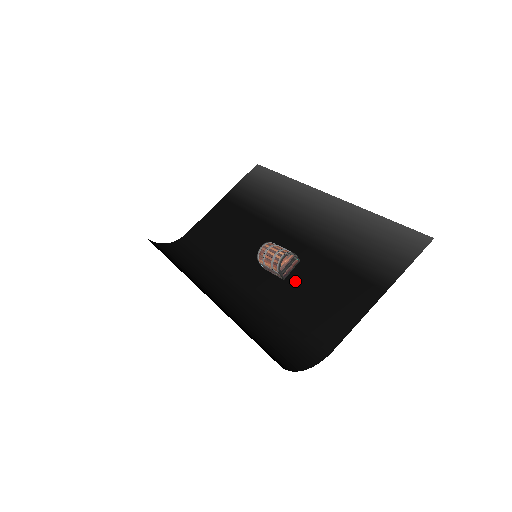
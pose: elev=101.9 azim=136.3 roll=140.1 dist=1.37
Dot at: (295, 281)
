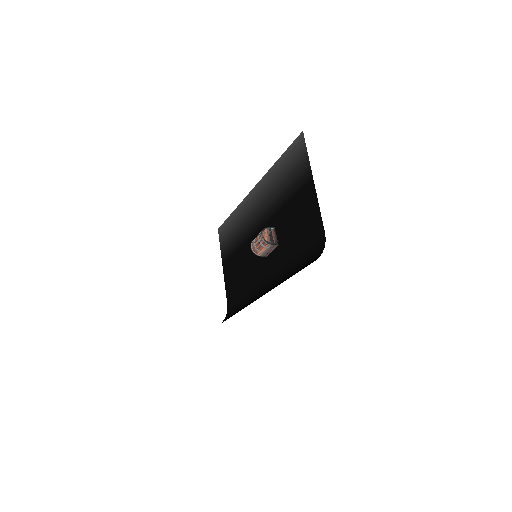
Dot at: (283, 238)
